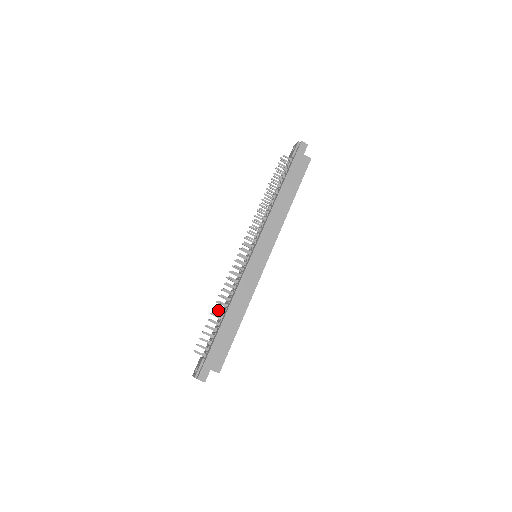
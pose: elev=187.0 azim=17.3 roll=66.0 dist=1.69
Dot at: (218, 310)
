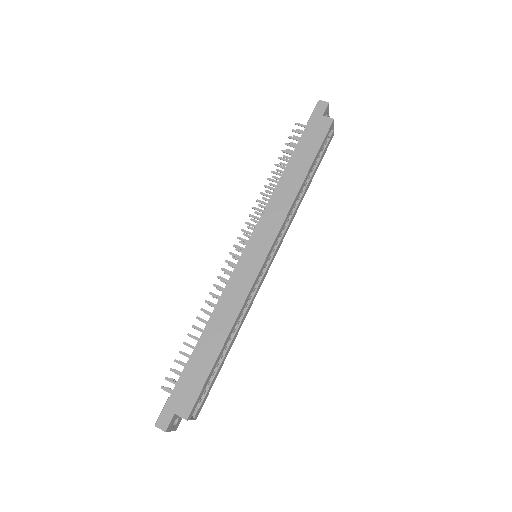
Dot at: occluded
